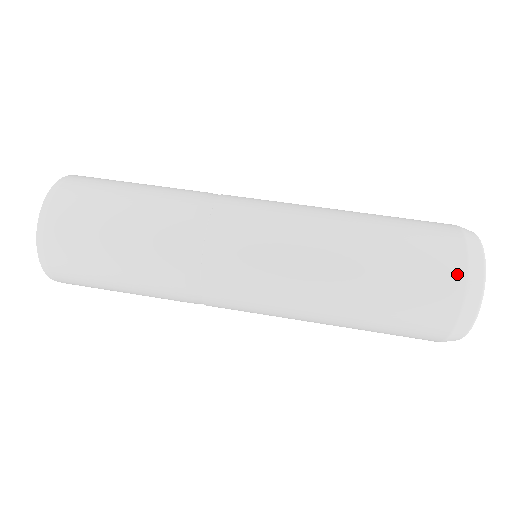
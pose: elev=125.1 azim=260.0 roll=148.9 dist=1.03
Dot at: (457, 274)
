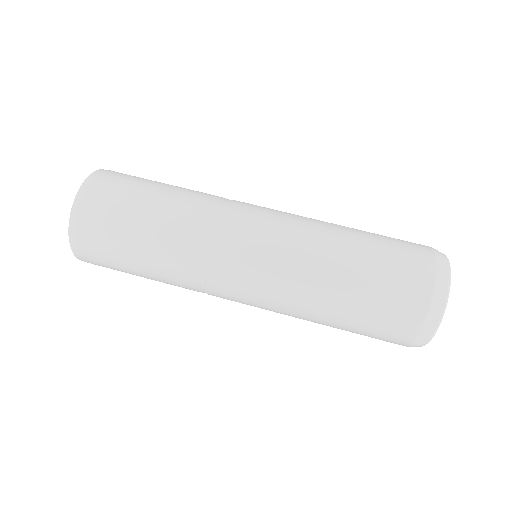
Dot at: (422, 302)
